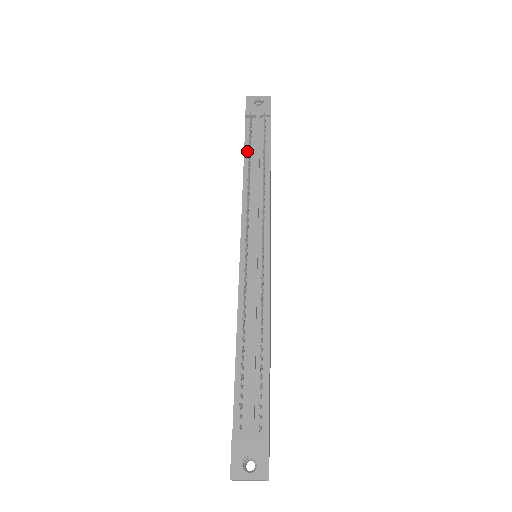
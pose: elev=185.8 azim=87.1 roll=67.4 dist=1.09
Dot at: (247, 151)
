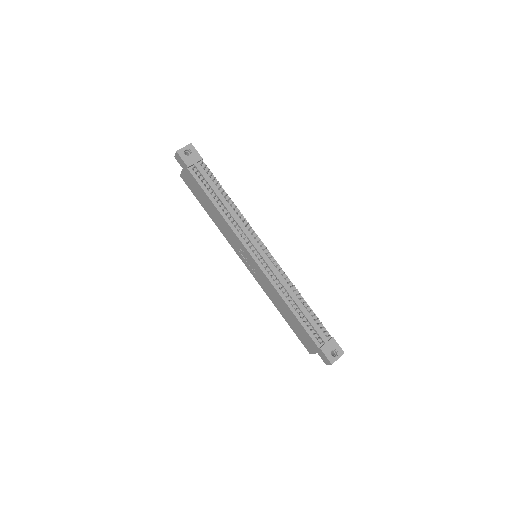
Dot at: (208, 194)
